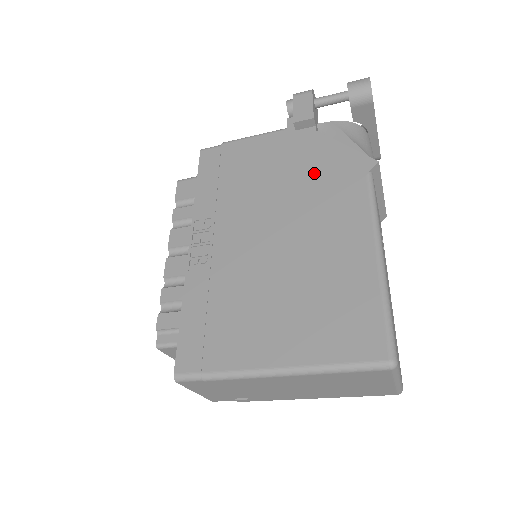
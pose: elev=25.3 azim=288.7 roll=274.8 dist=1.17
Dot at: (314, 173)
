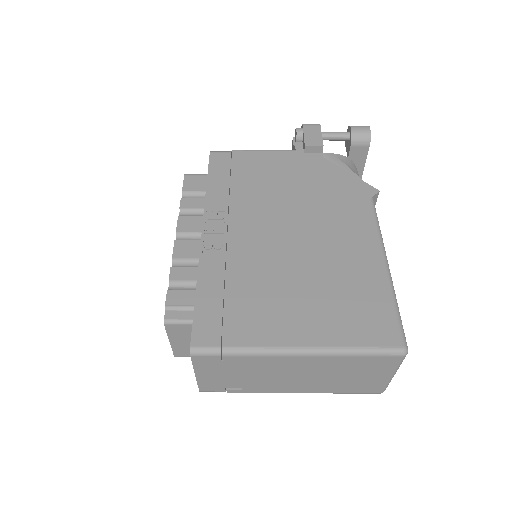
Dot at: (324, 190)
